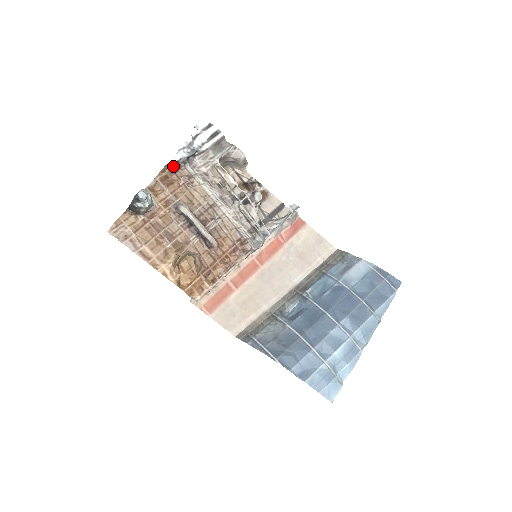
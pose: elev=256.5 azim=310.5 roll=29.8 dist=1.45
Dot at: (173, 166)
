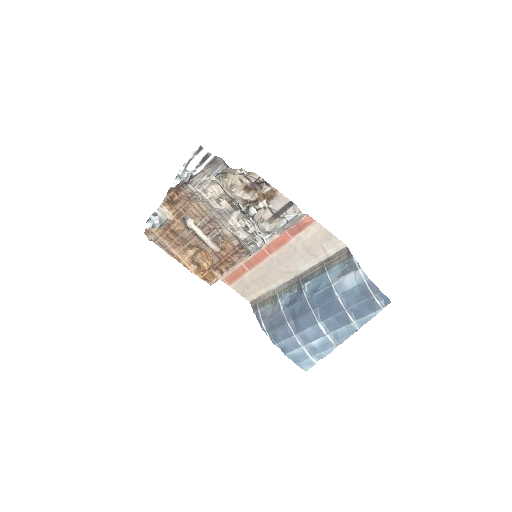
Dot at: (176, 188)
